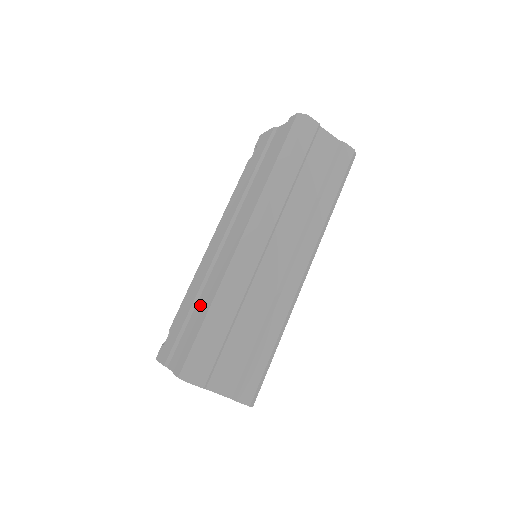
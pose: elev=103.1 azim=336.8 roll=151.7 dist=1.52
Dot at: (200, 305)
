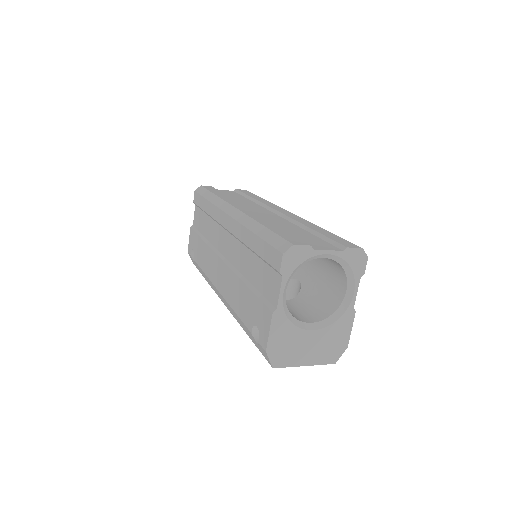
Dot at: (249, 268)
